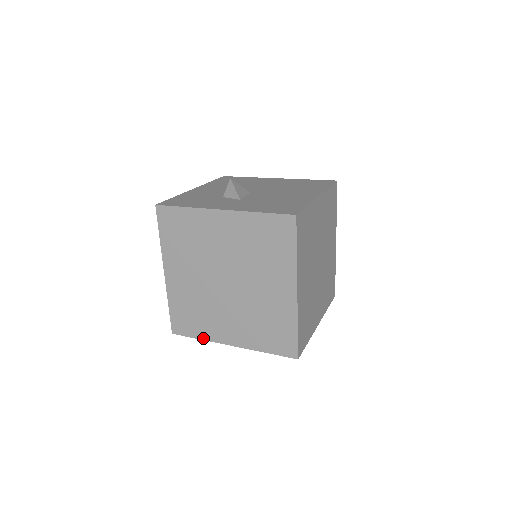
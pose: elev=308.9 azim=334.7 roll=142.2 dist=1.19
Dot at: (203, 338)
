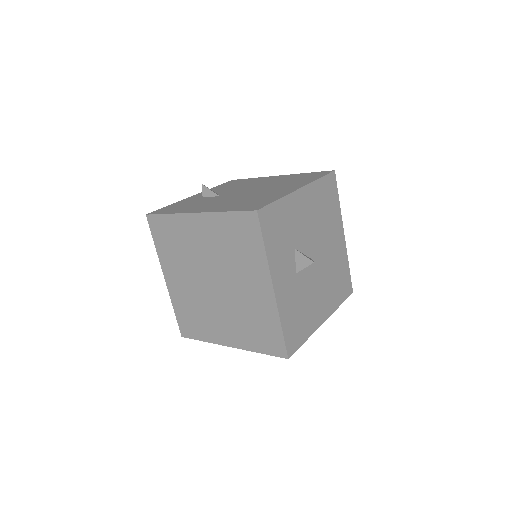
Dot at: (158, 250)
